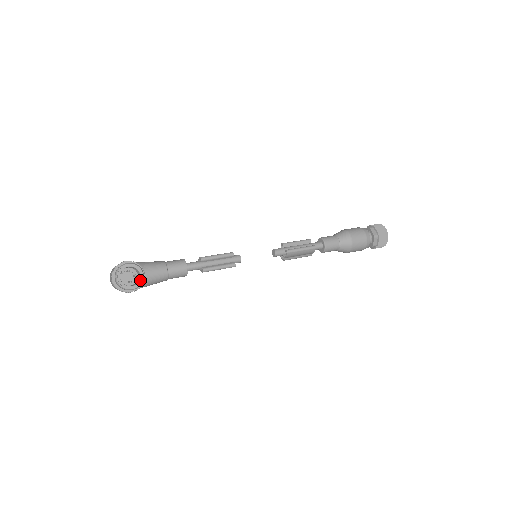
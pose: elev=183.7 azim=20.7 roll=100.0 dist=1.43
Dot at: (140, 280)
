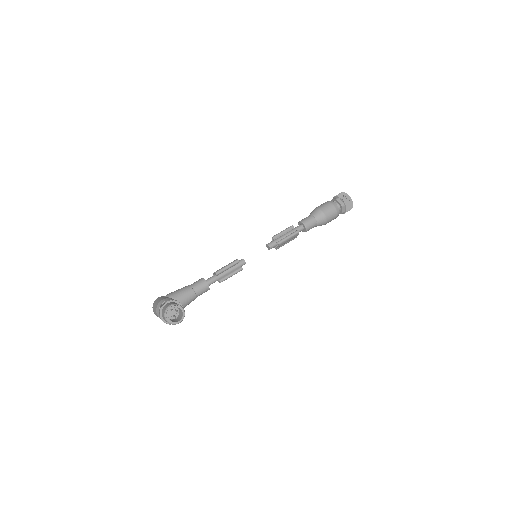
Dot at: (183, 315)
